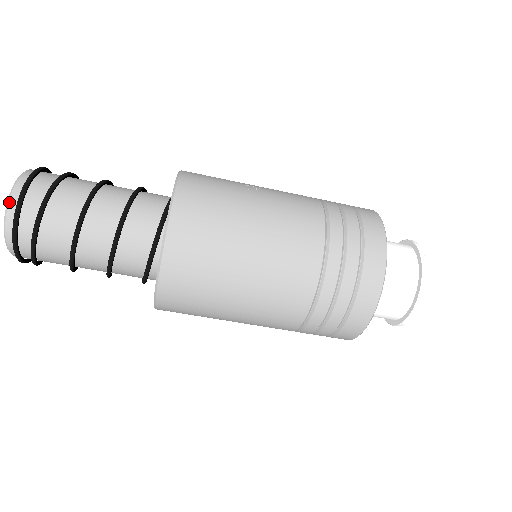
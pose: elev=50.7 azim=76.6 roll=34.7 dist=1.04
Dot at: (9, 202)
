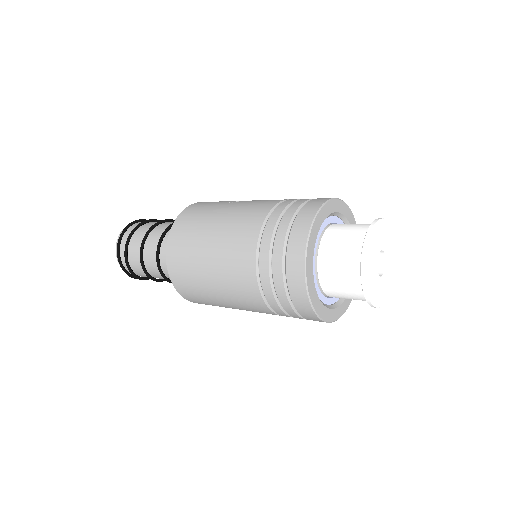
Dot at: (117, 242)
